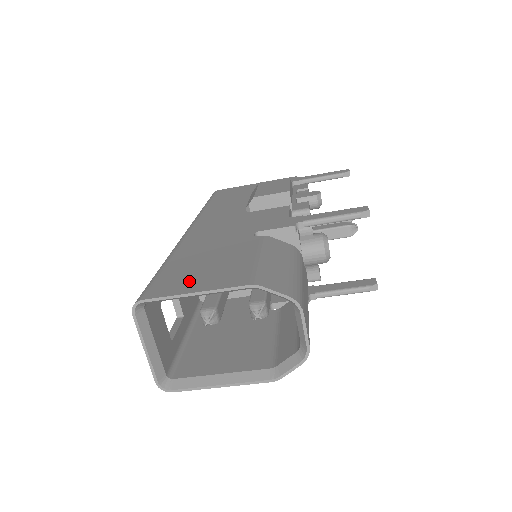
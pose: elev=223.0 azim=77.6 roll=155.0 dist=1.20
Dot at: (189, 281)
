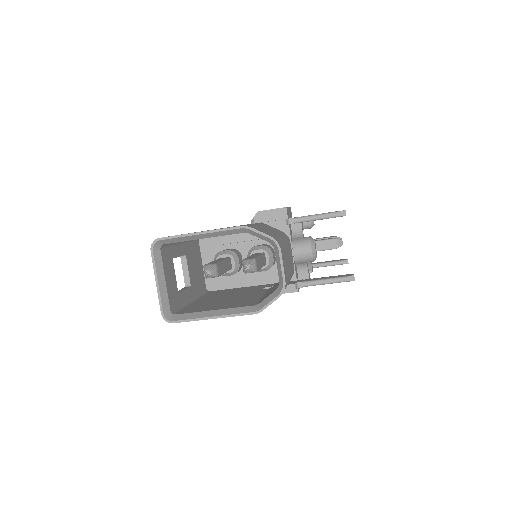
Dot at: occluded
